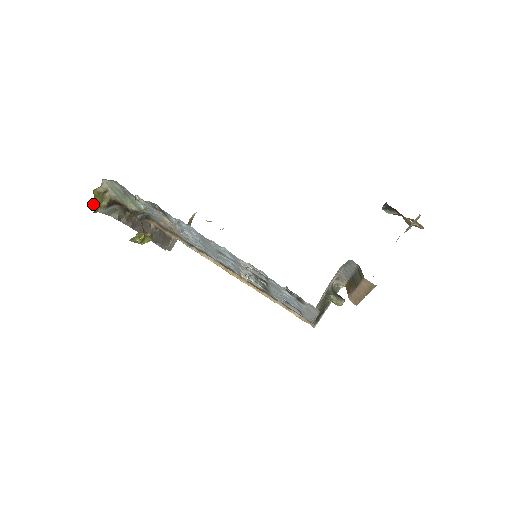
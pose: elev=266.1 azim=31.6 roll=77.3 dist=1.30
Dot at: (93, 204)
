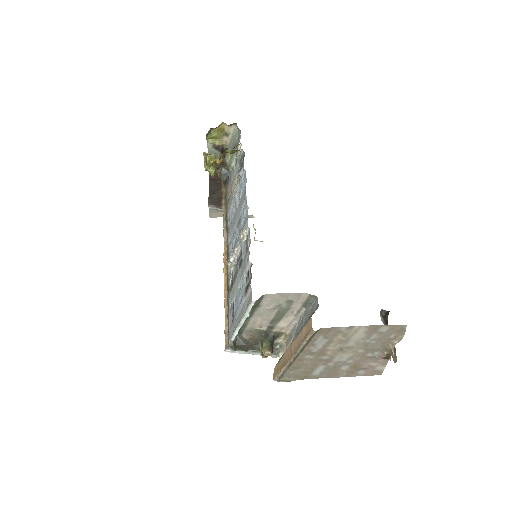
Dot at: (212, 130)
